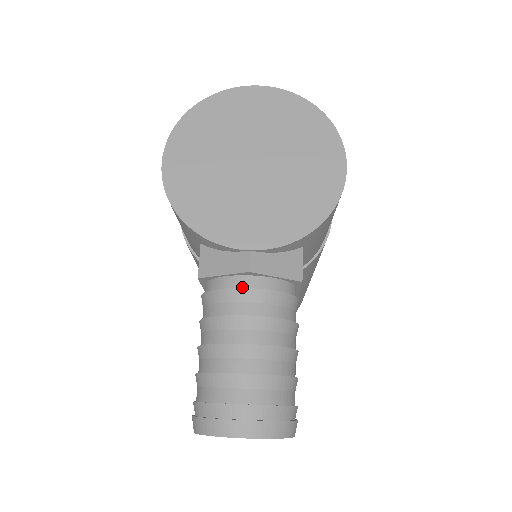
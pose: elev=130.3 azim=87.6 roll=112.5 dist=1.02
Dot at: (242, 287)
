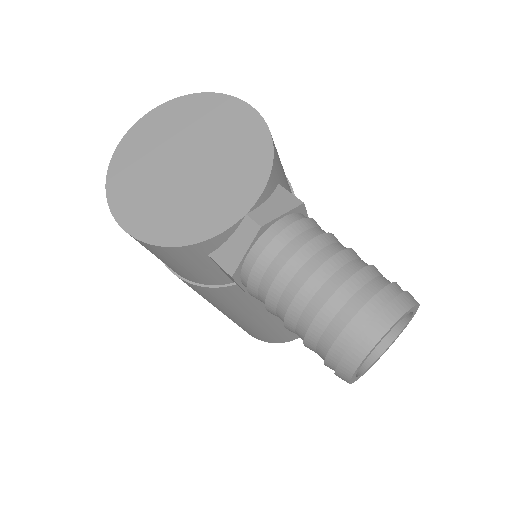
Dot at: (268, 244)
